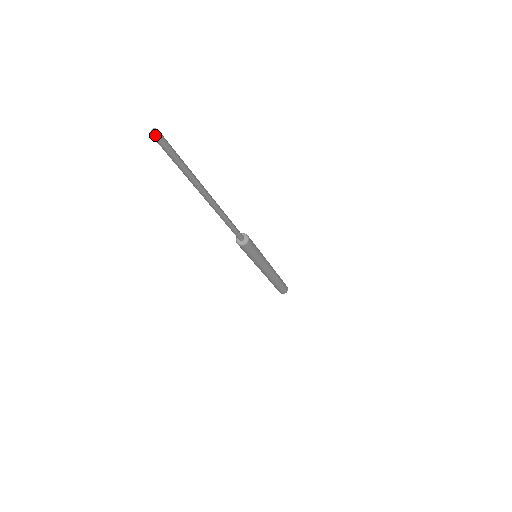
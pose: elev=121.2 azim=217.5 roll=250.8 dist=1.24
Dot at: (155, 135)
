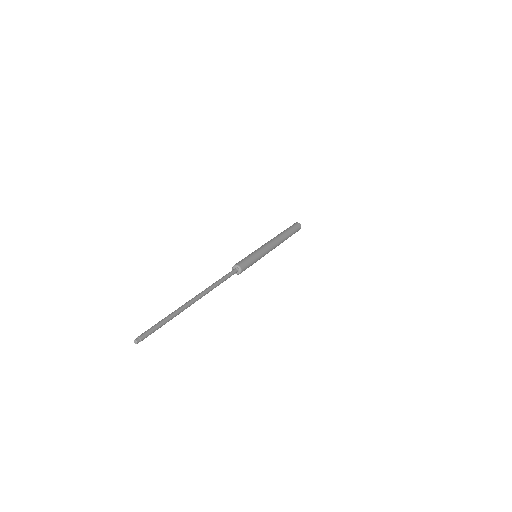
Dot at: (137, 343)
